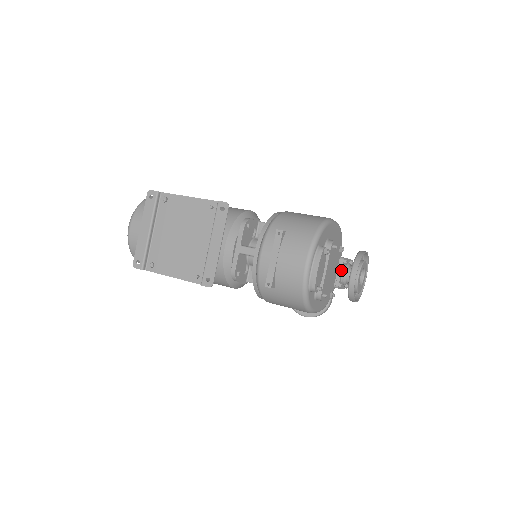
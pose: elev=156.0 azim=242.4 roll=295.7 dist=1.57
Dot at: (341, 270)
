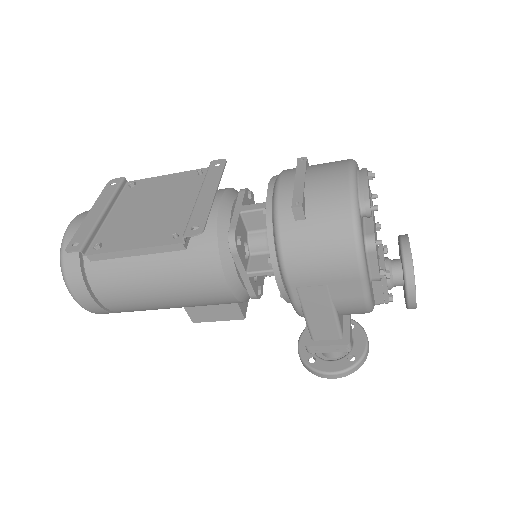
Dot at: (383, 255)
